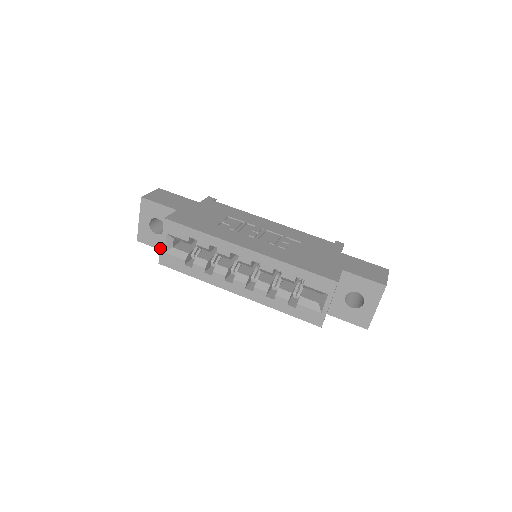
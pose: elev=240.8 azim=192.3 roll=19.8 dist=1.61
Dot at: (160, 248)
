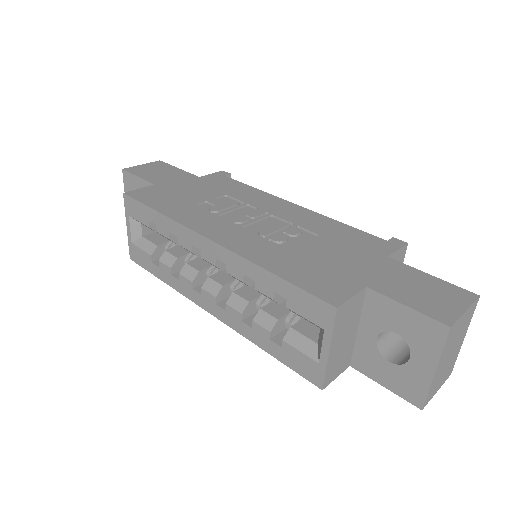
Dot at: occluded
